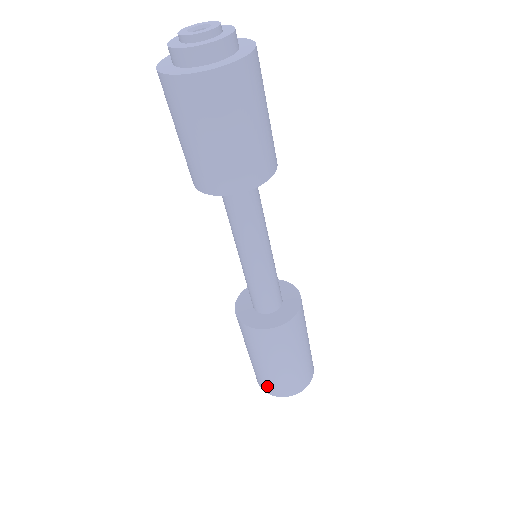
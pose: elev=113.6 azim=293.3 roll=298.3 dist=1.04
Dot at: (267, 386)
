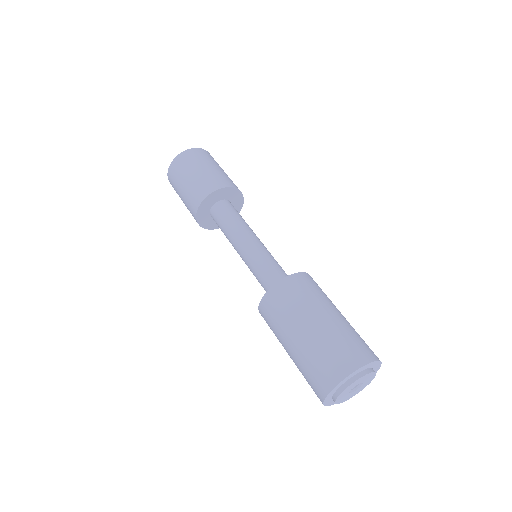
Dot at: (331, 366)
